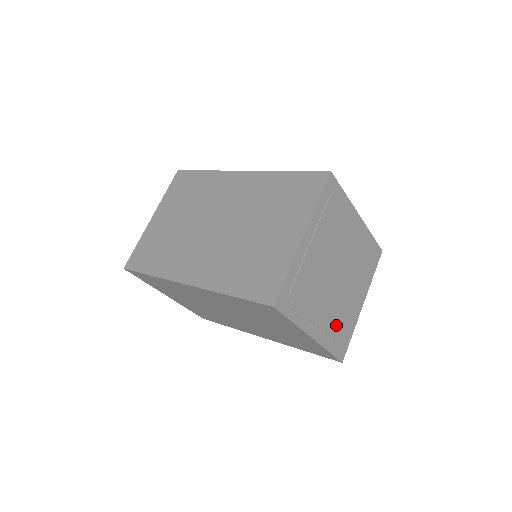
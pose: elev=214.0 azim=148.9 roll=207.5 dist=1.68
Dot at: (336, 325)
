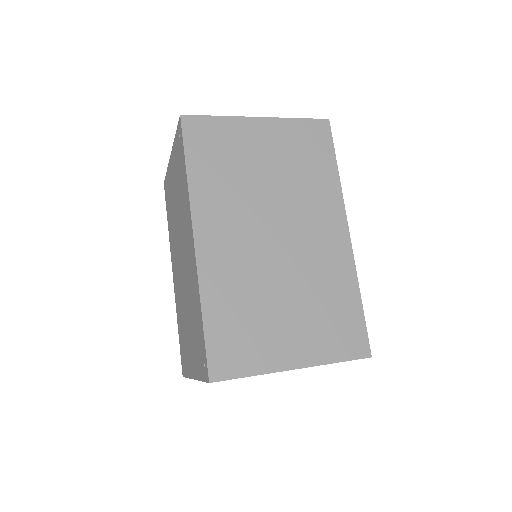
Dot at: occluded
